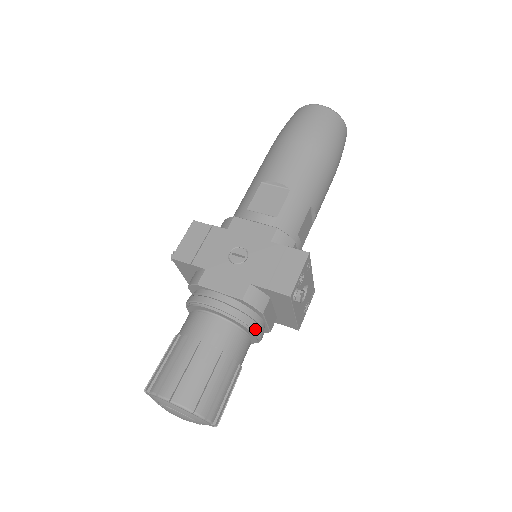
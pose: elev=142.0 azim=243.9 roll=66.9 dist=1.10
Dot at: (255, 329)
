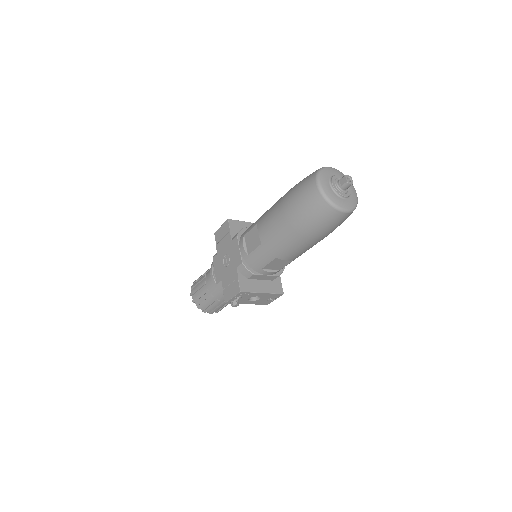
Dot at: occluded
